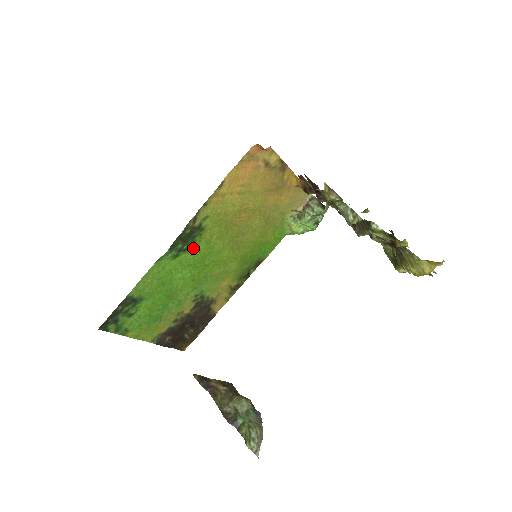
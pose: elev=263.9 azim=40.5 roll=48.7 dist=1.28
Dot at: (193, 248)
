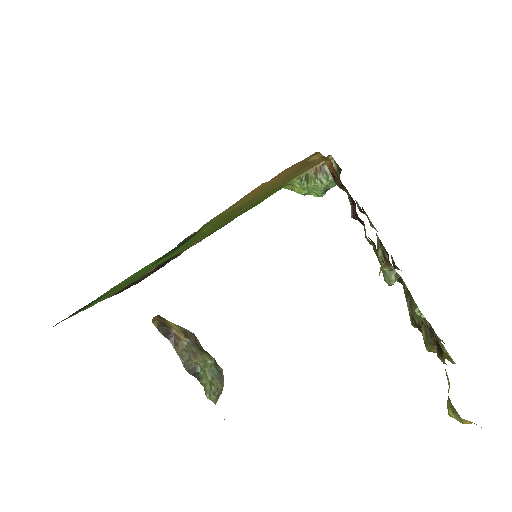
Dot at: occluded
